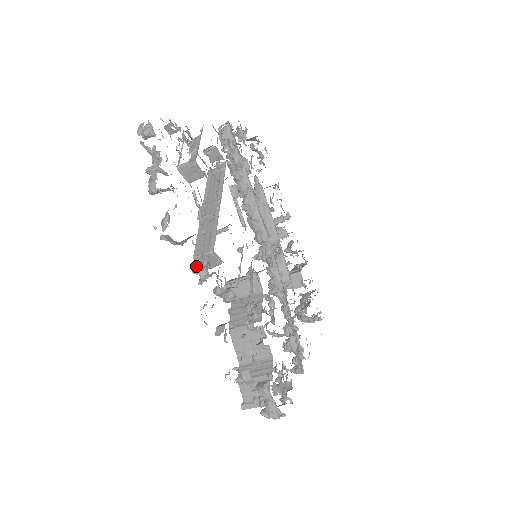
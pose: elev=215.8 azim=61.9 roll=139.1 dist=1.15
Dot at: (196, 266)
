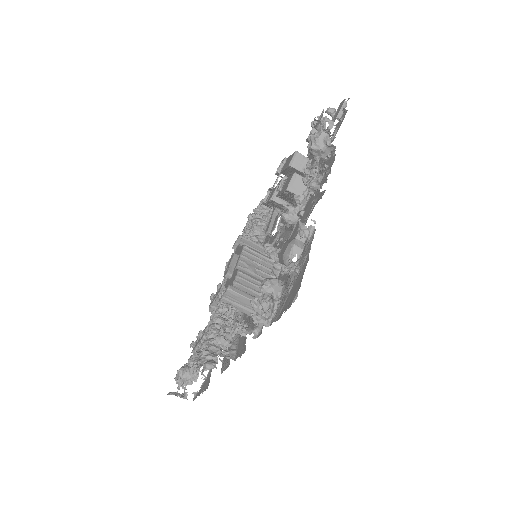
Dot at: occluded
